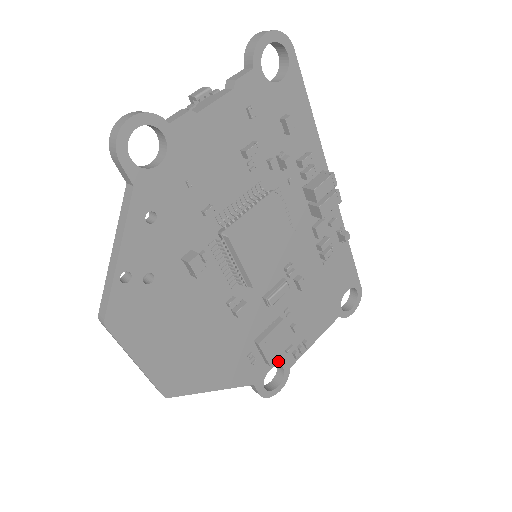
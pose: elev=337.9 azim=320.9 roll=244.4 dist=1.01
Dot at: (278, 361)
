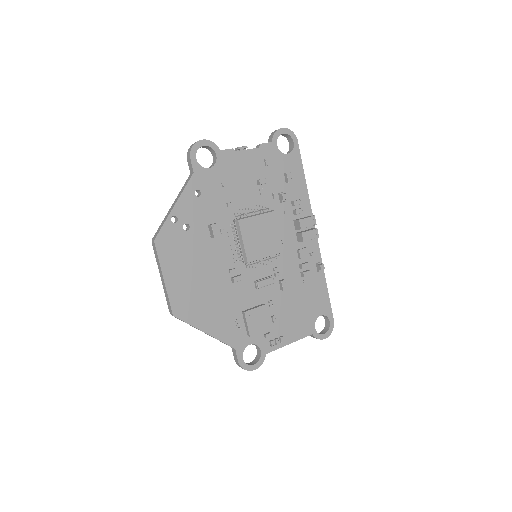
Dot at: (257, 341)
